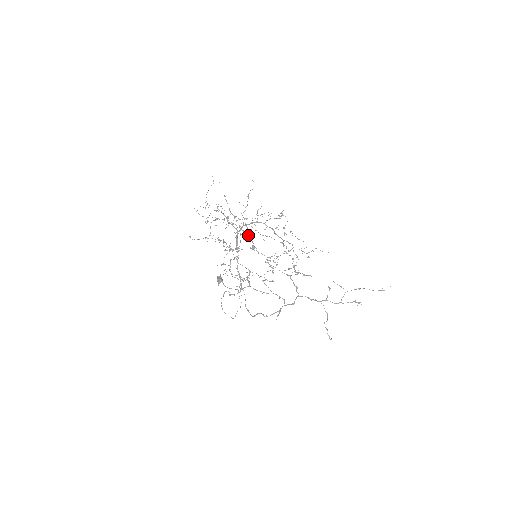
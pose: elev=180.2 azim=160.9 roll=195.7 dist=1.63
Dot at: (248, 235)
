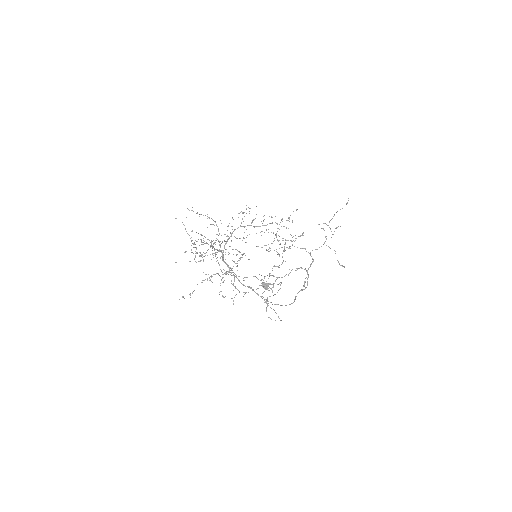
Dot at: occluded
